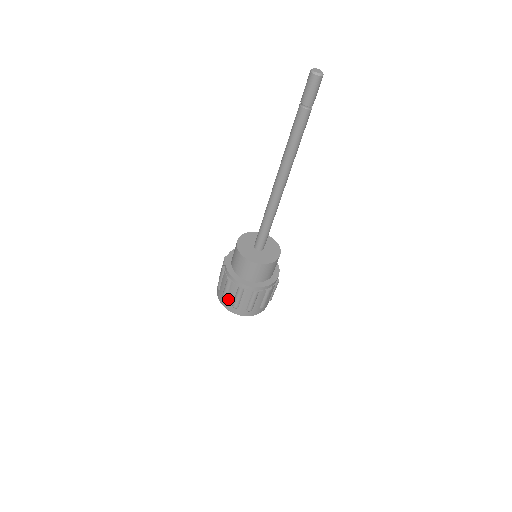
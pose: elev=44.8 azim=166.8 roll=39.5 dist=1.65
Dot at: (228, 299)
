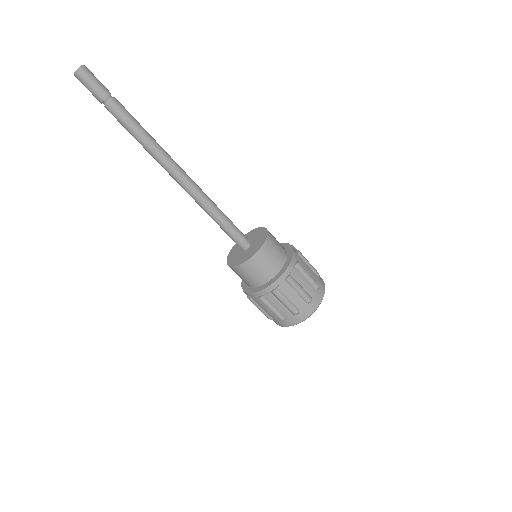
Dot at: occluded
